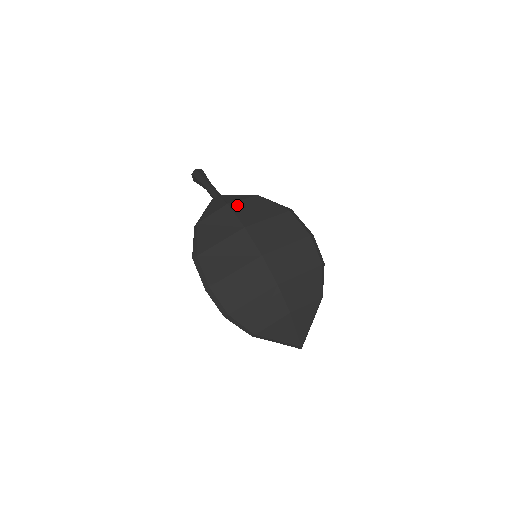
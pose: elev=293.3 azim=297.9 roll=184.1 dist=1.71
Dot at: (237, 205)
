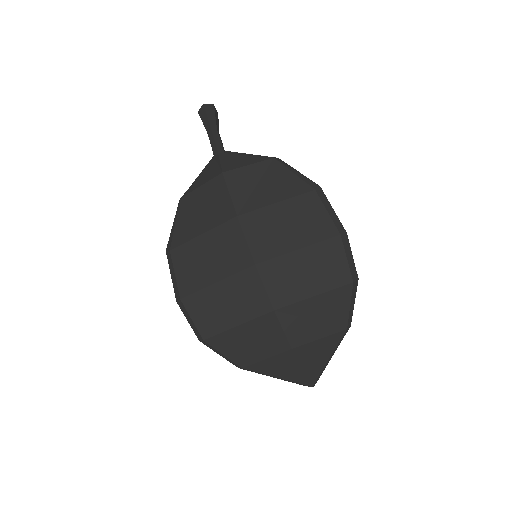
Dot at: (236, 176)
